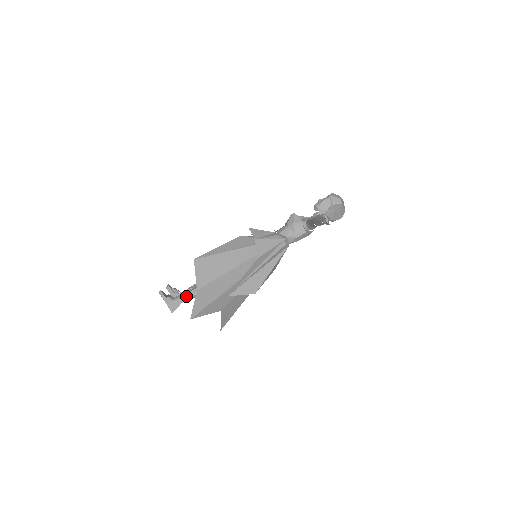
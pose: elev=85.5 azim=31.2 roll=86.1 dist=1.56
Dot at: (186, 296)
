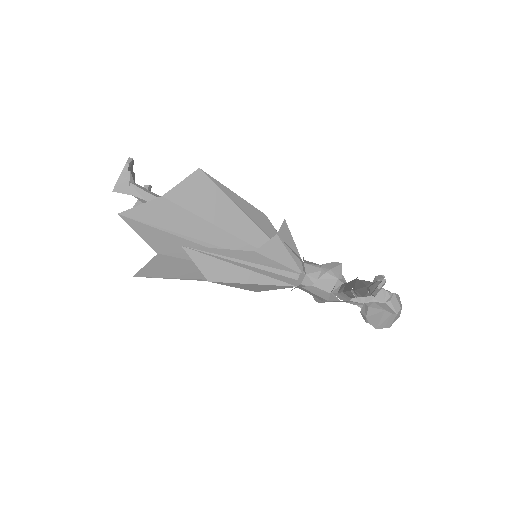
Dot at: (147, 195)
